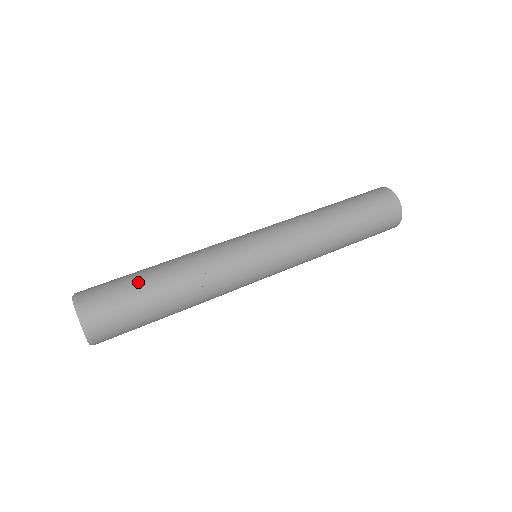
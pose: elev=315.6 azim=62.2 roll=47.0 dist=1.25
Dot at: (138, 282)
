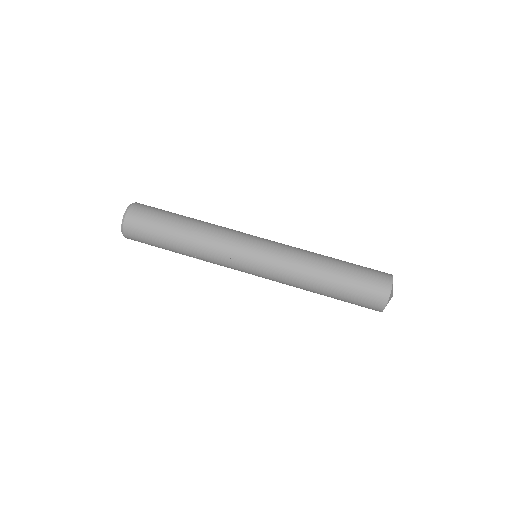
Dot at: (161, 239)
